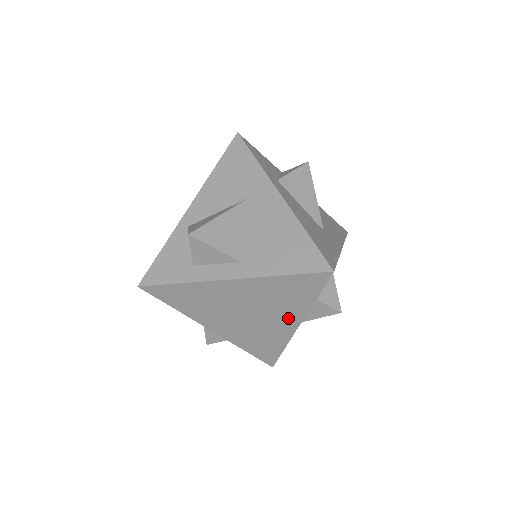
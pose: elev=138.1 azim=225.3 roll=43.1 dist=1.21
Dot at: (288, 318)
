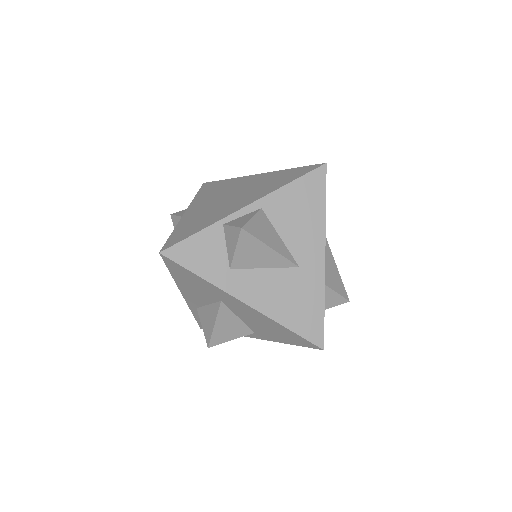
Dot at: occluded
